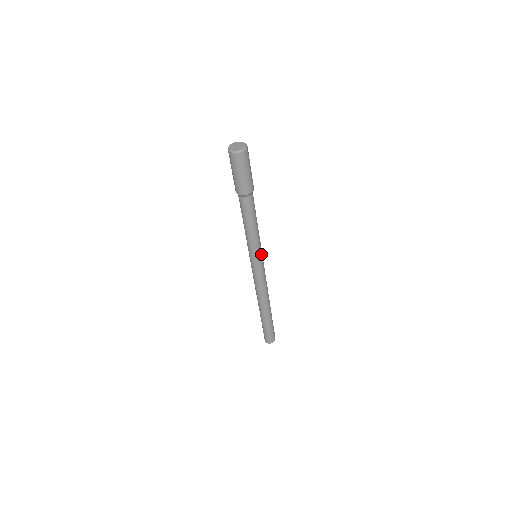
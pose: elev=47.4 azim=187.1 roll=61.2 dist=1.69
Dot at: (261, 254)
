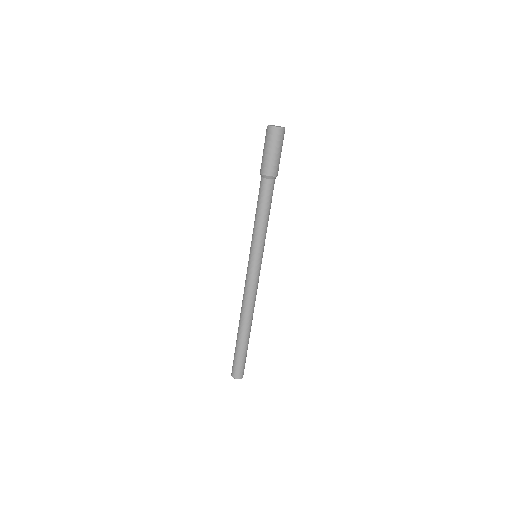
Dot at: occluded
